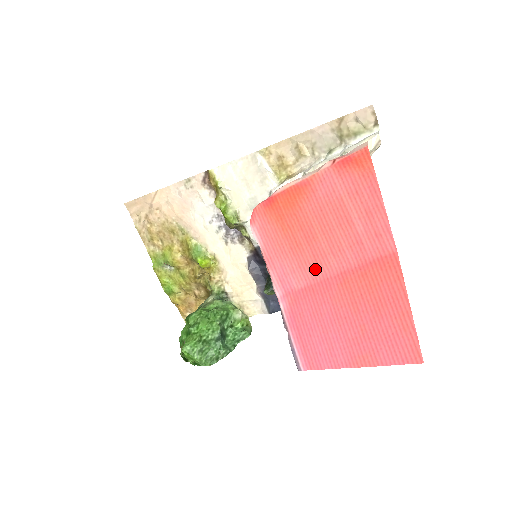
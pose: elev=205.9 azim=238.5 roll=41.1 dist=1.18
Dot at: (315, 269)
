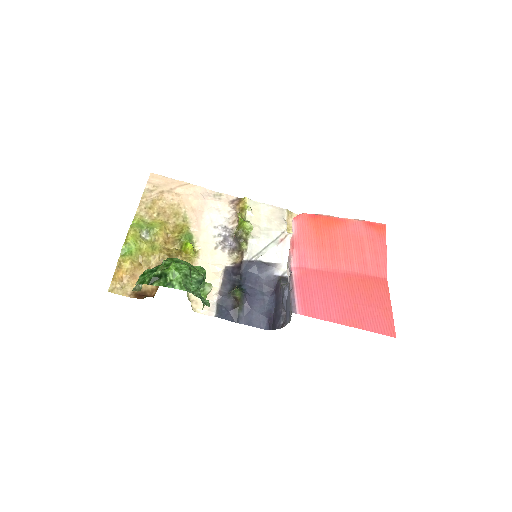
Dot at: (329, 263)
